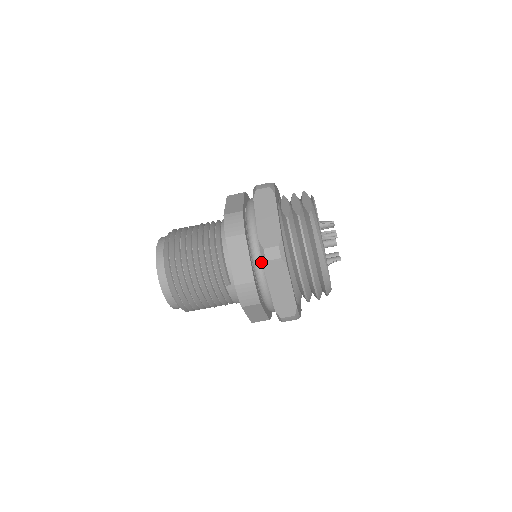
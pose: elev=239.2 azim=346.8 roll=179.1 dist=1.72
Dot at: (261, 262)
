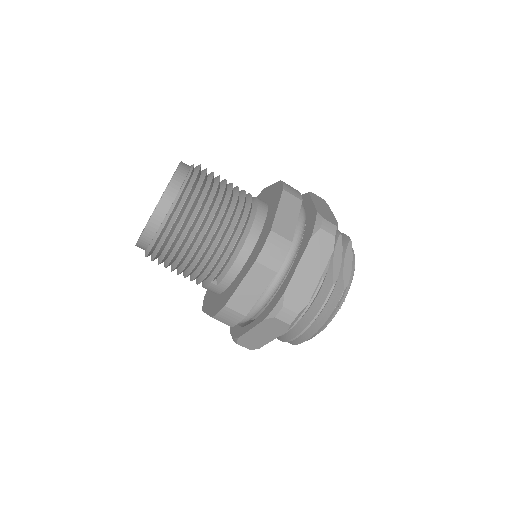
Dot at: (266, 302)
